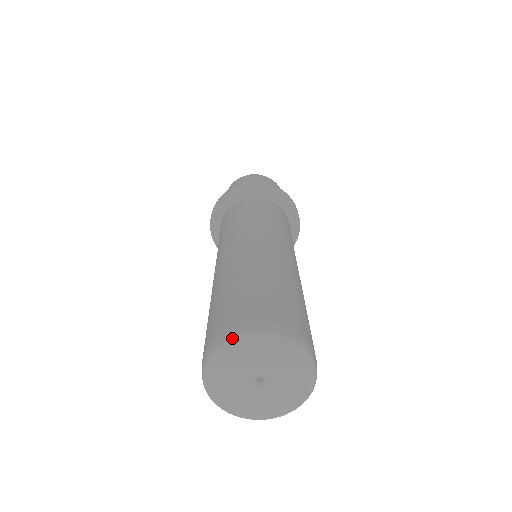
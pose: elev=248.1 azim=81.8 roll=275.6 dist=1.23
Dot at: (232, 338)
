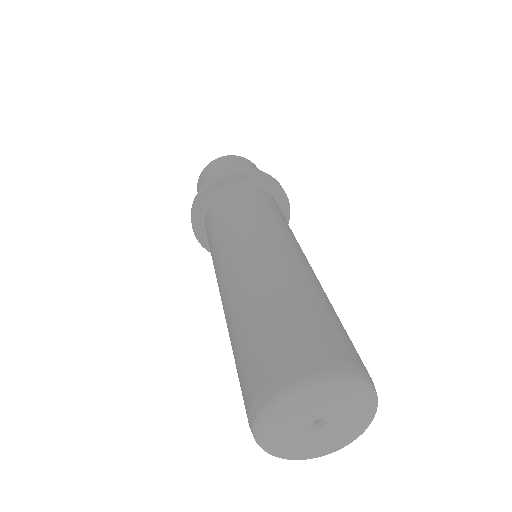
Dot at: (330, 374)
